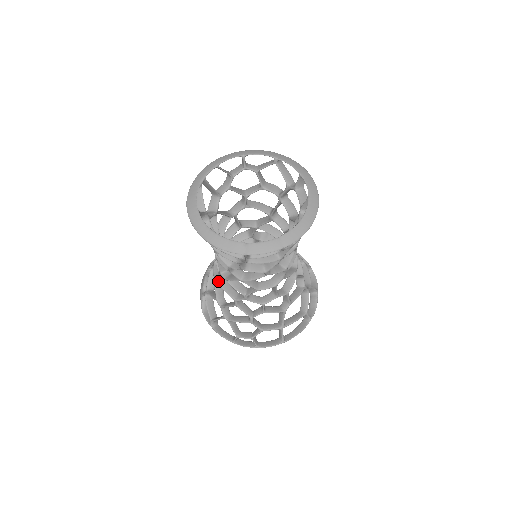
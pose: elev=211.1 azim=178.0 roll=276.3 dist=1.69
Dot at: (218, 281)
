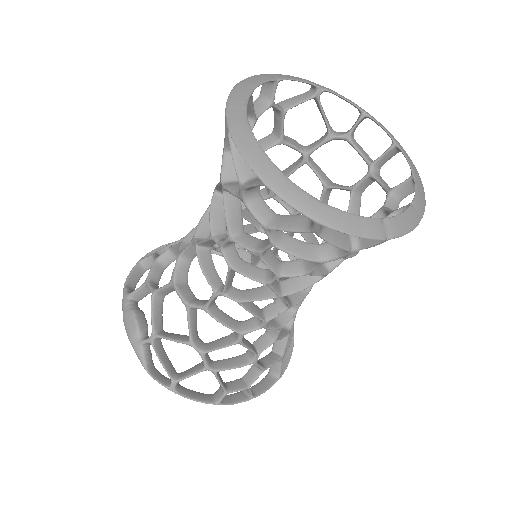
Dot at: (206, 310)
